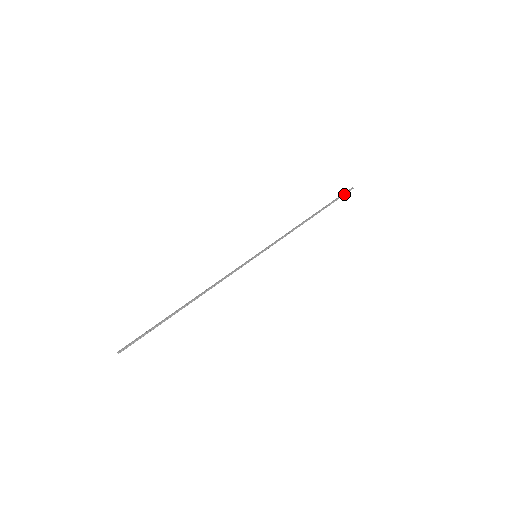
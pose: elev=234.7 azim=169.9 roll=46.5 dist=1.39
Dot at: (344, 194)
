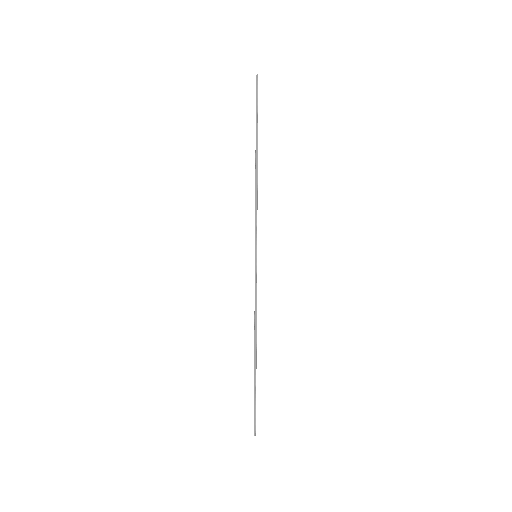
Dot at: (257, 94)
